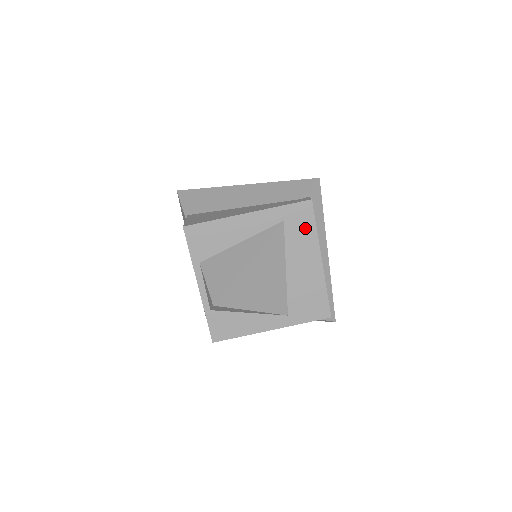
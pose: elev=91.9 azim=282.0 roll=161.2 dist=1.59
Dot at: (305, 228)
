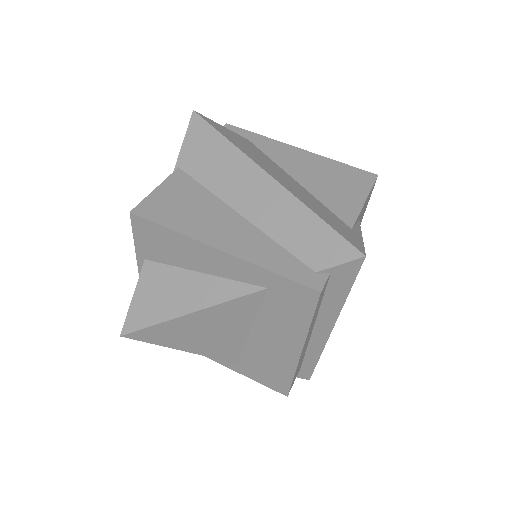
Dot at: (295, 312)
